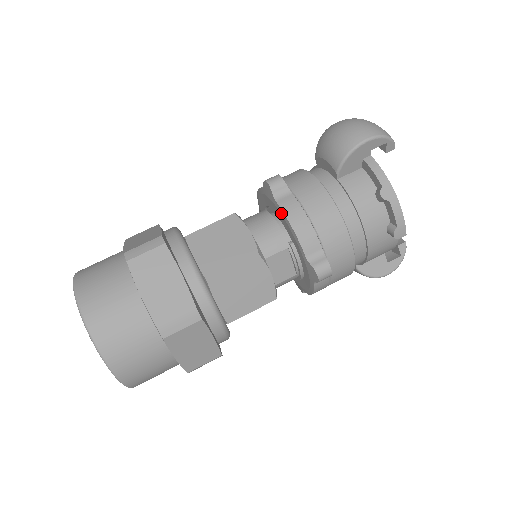
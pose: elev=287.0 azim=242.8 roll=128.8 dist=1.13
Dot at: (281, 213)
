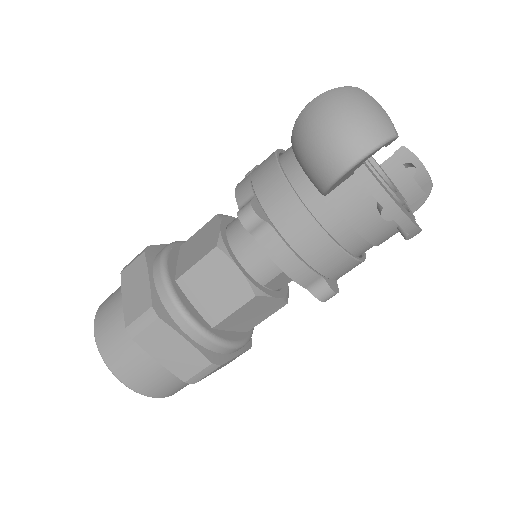
Dot at: (267, 252)
